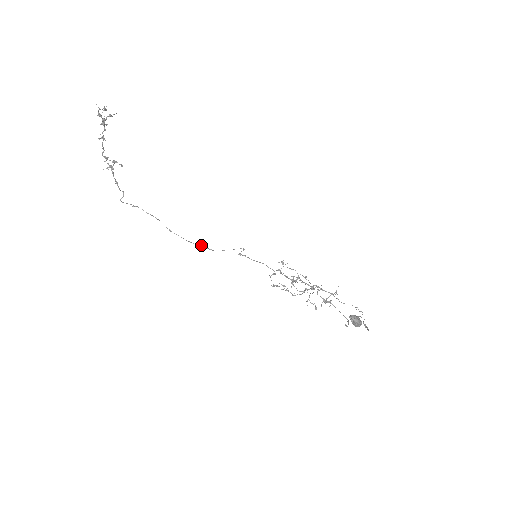
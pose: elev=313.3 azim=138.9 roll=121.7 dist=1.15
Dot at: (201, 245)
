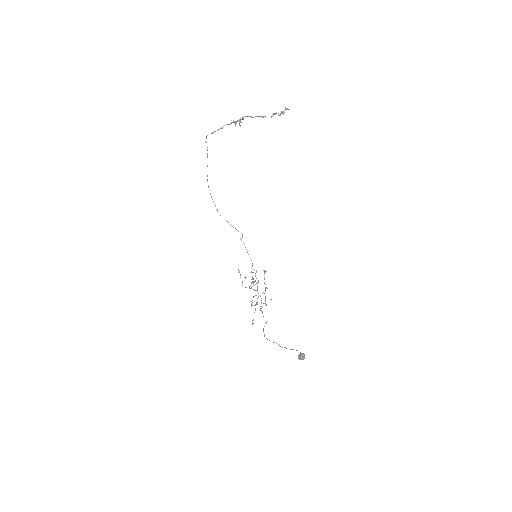
Dot at: occluded
